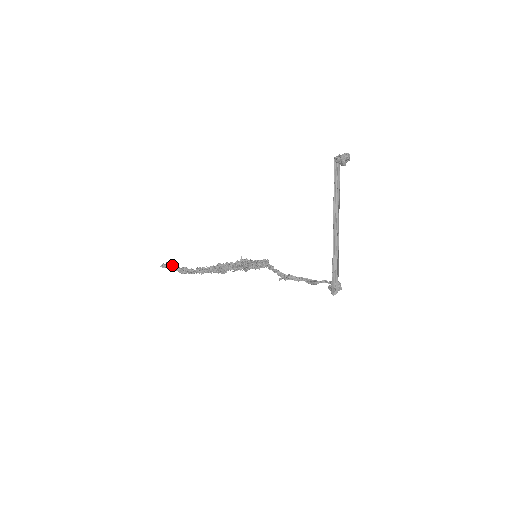
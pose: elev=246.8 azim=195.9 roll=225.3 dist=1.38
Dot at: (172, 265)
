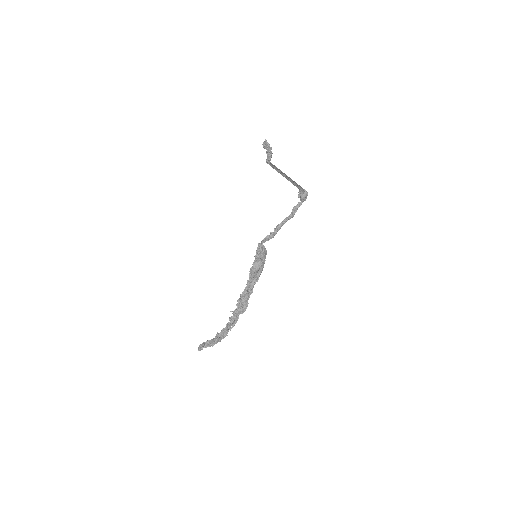
Dot at: (206, 341)
